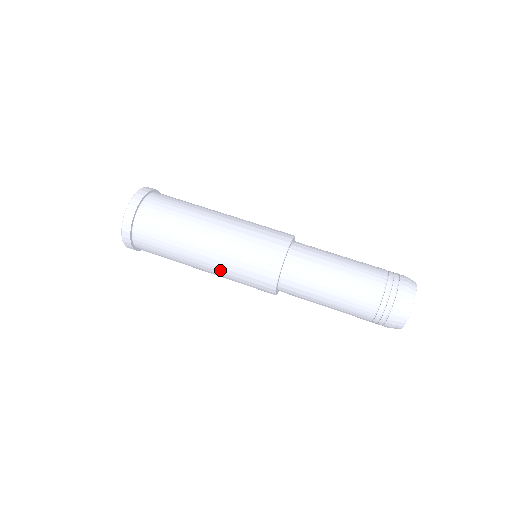
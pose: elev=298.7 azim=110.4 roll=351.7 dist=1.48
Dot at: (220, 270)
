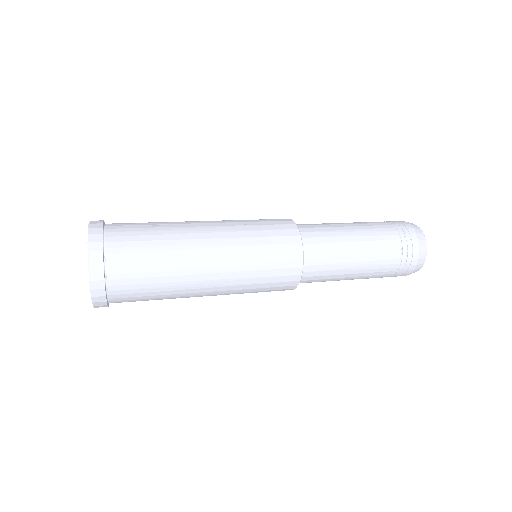
Dot at: (234, 252)
